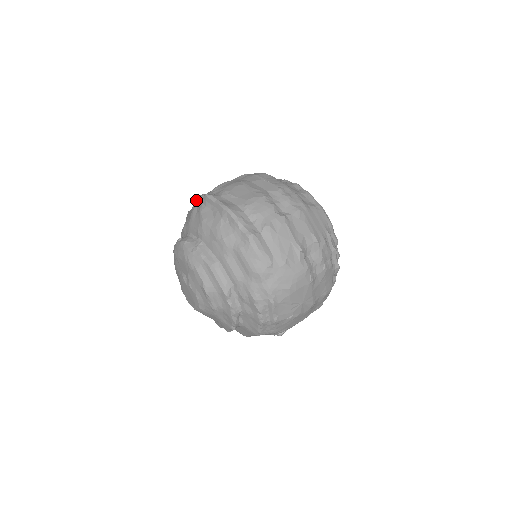
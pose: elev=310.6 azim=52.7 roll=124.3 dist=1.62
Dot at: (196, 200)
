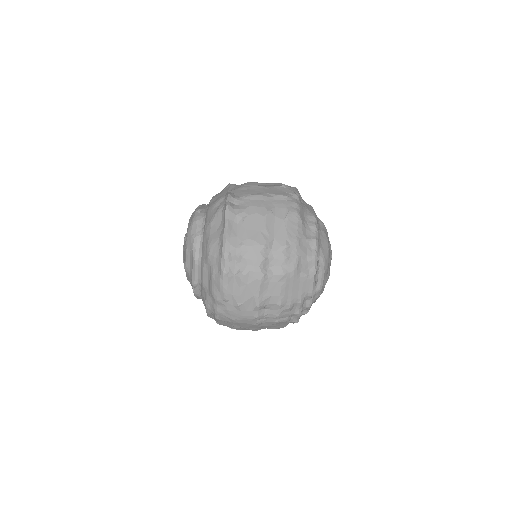
Dot at: (227, 193)
